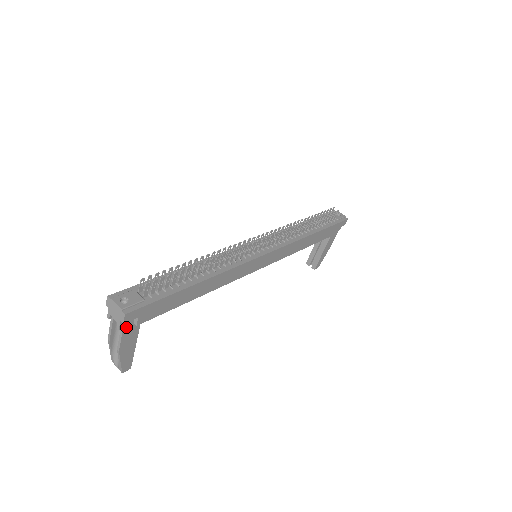
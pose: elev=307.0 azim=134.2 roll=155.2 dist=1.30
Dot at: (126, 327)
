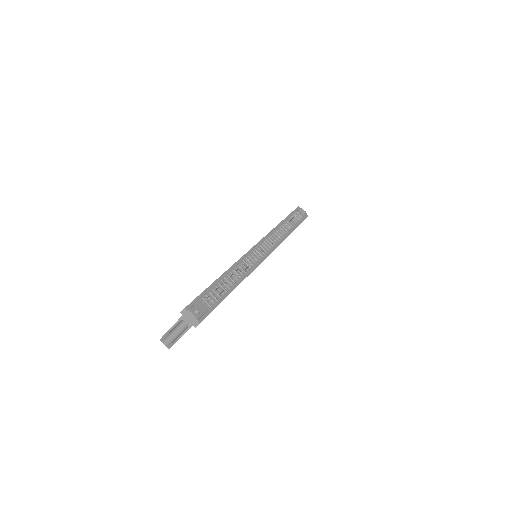
Dot at: occluded
